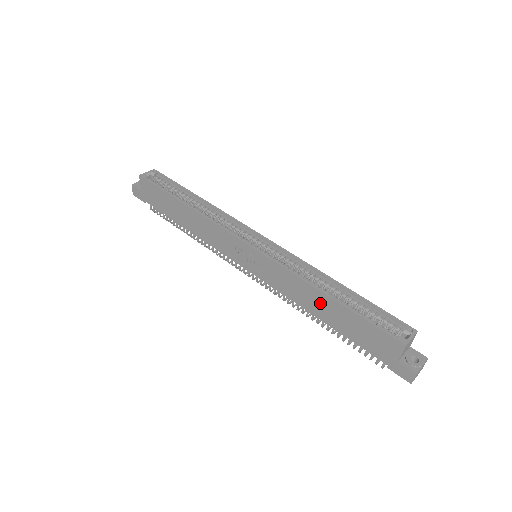
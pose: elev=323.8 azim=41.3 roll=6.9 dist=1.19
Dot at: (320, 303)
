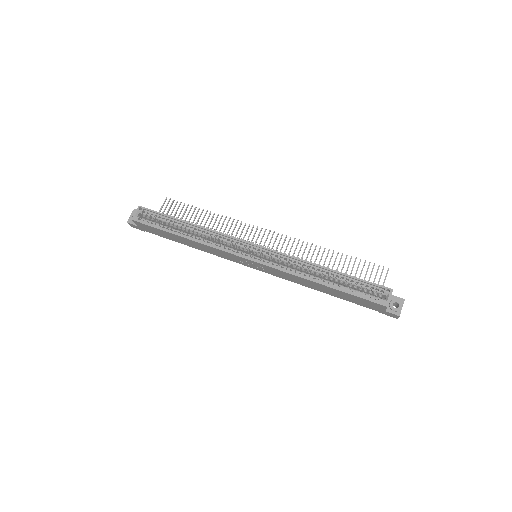
Dot at: (319, 287)
